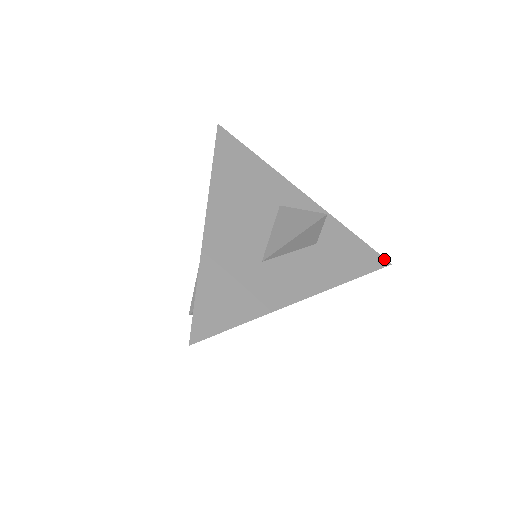
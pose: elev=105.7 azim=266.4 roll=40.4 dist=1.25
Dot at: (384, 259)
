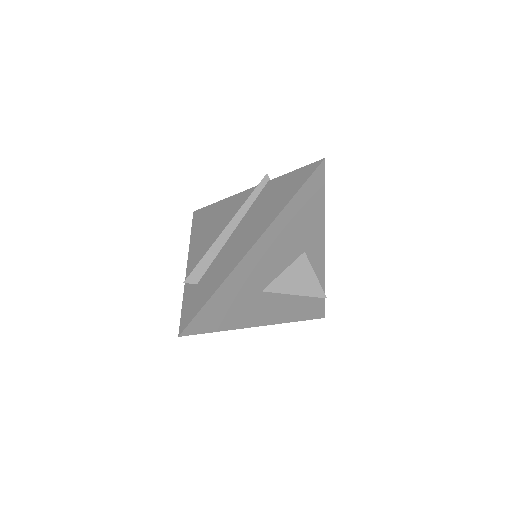
Dot at: occluded
